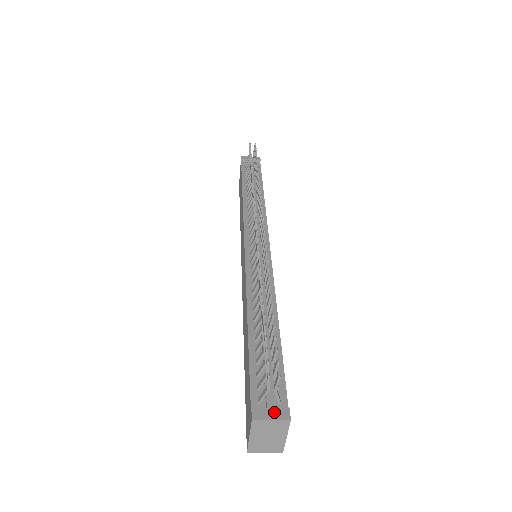
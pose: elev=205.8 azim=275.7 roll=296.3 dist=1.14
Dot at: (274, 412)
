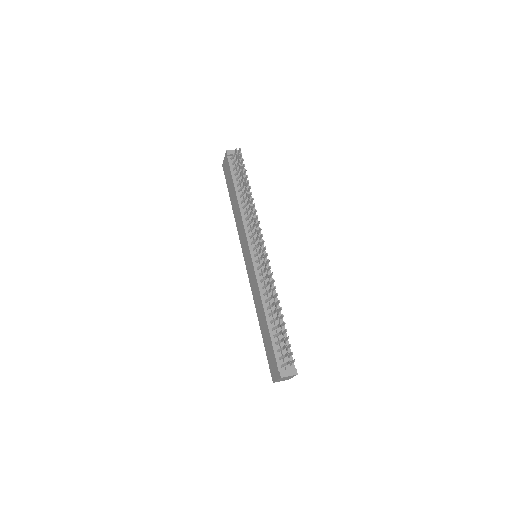
Dot at: (290, 372)
